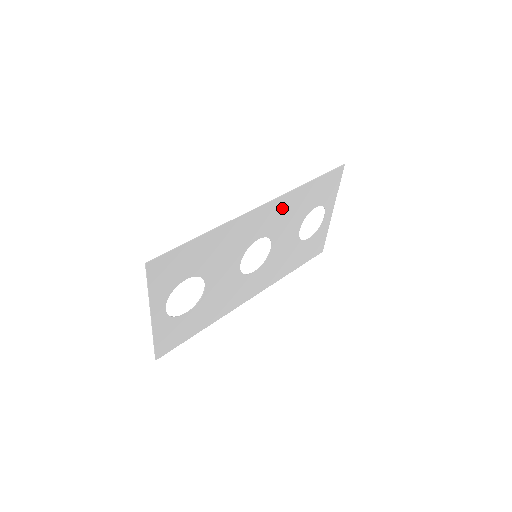
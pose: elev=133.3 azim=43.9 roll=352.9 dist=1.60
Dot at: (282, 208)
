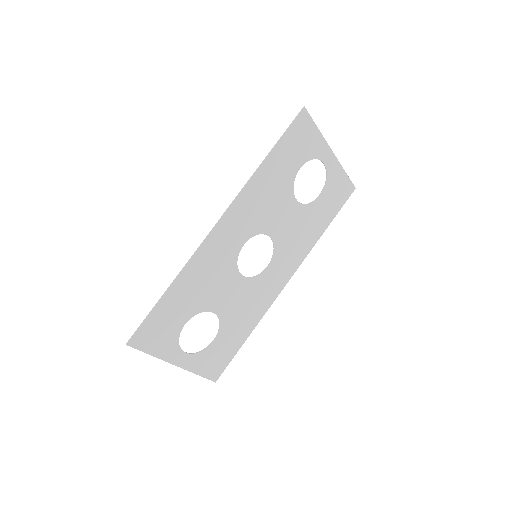
Dot at: (249, 204)
